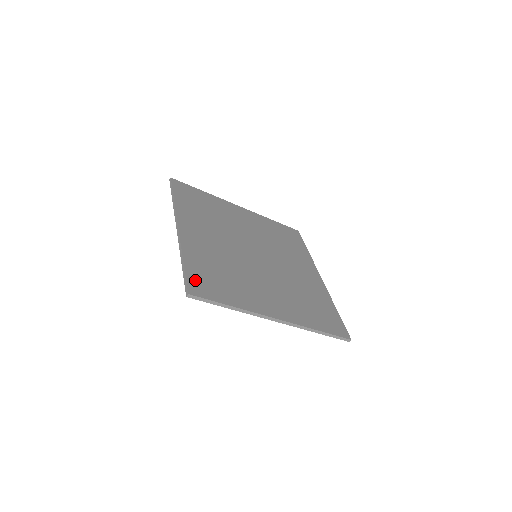
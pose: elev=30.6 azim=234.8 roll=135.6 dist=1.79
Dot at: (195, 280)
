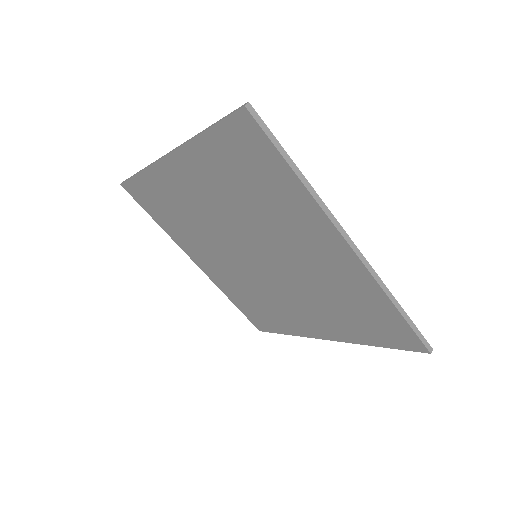
Dot at: occluded
